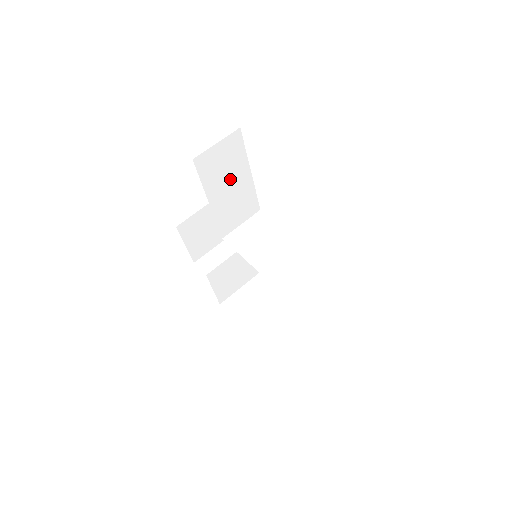
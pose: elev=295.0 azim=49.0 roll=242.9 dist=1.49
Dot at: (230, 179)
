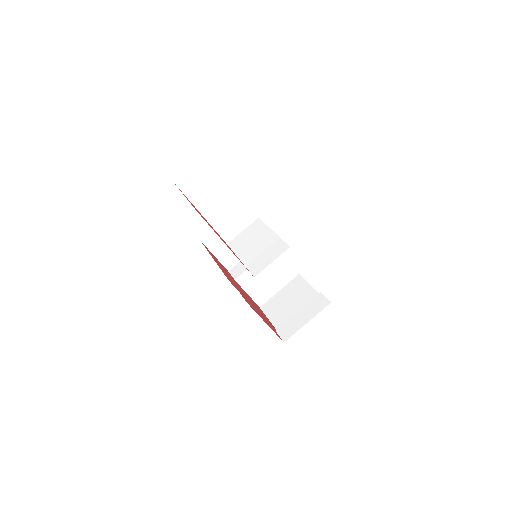
Dot at: (216, 194)
